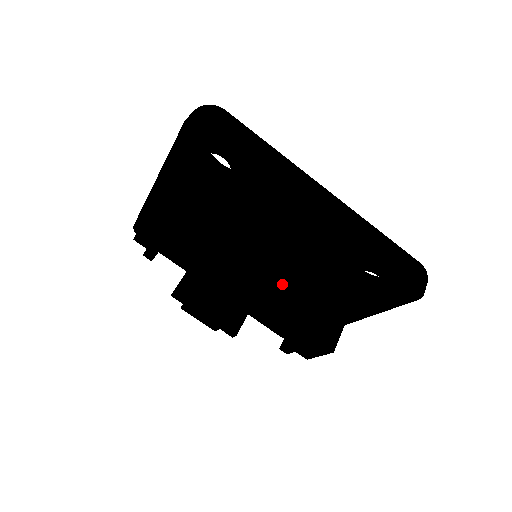
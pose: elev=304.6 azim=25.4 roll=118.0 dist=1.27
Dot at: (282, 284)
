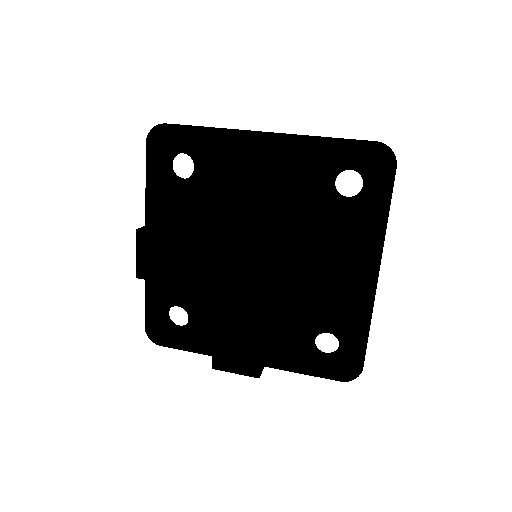
Dot at: (298, 282)
